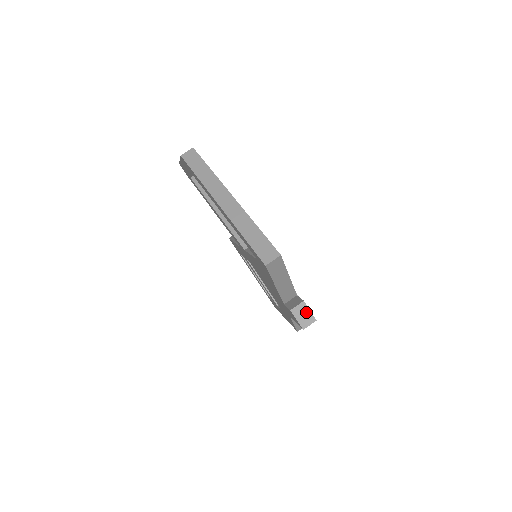
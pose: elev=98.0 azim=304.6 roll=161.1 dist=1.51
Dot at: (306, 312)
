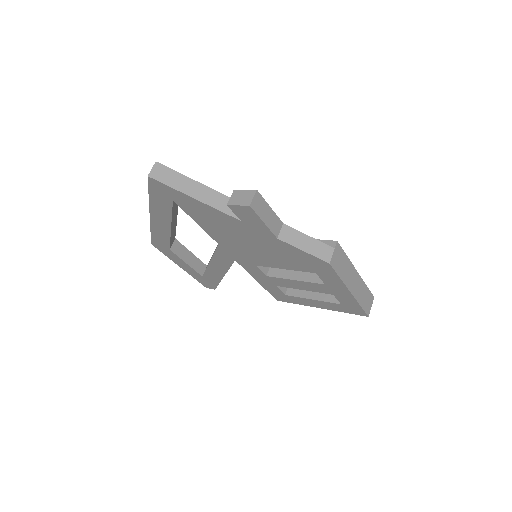
Dot at: (242, 194)
